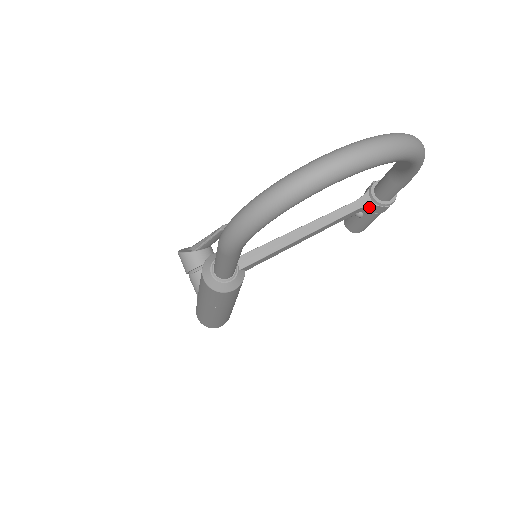
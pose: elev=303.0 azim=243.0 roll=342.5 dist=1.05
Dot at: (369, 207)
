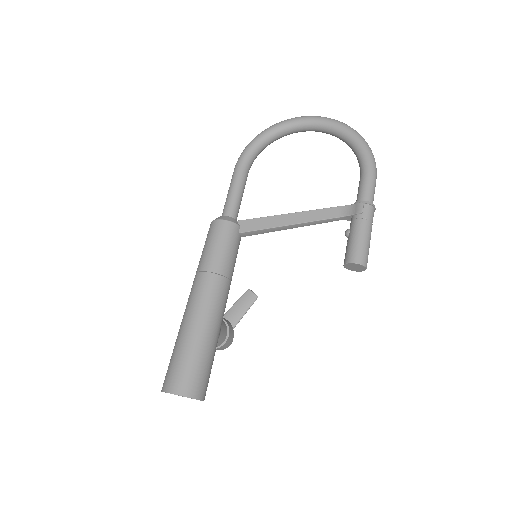
Dot at: (348, 208)
